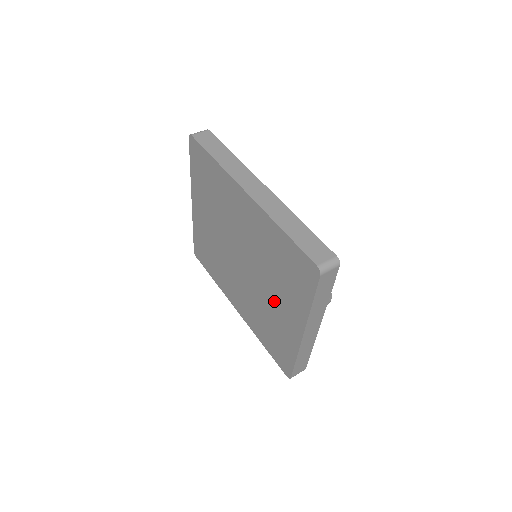
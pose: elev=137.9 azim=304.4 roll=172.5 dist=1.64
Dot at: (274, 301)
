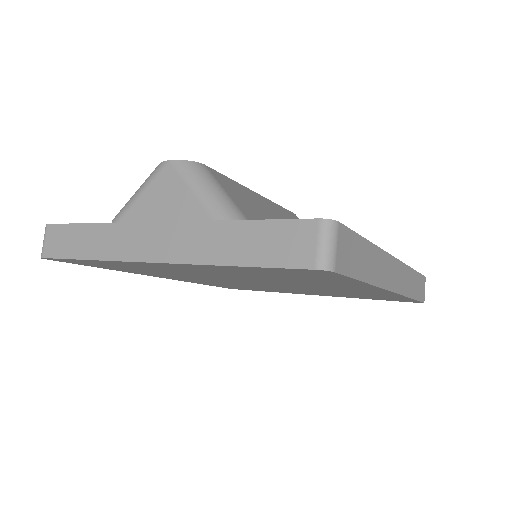
Dot at: occluded
